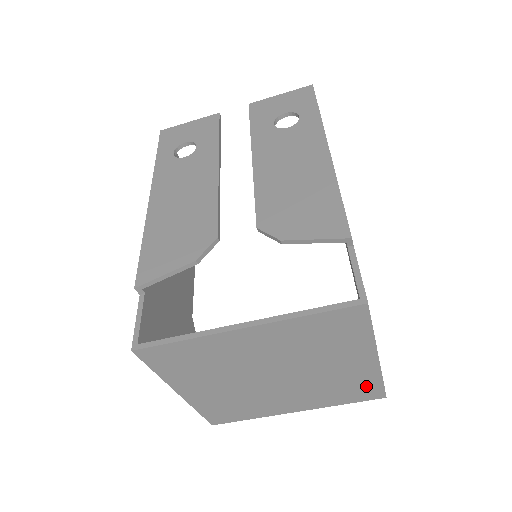
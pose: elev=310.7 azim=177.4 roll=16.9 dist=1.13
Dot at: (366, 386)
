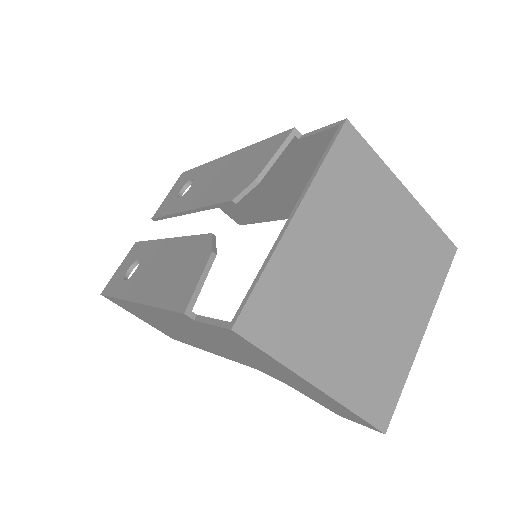
Dot at: (432, 241)
